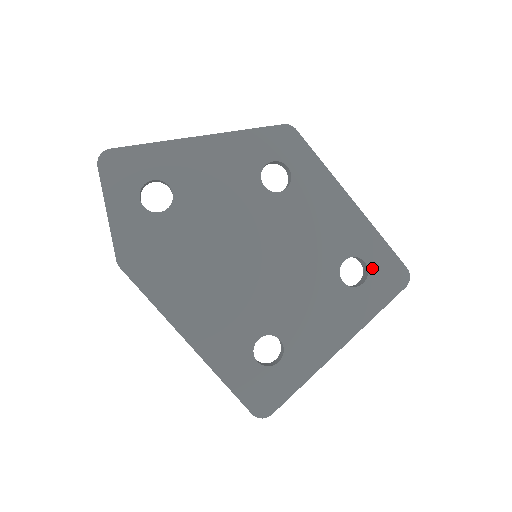
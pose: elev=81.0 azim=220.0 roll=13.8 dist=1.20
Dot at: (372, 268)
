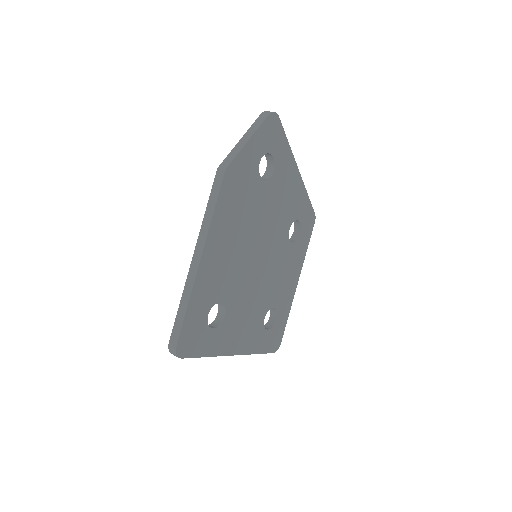
Dot at: (275, 326)
